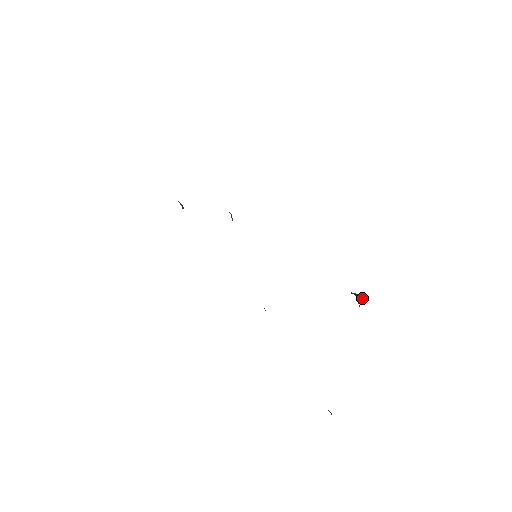
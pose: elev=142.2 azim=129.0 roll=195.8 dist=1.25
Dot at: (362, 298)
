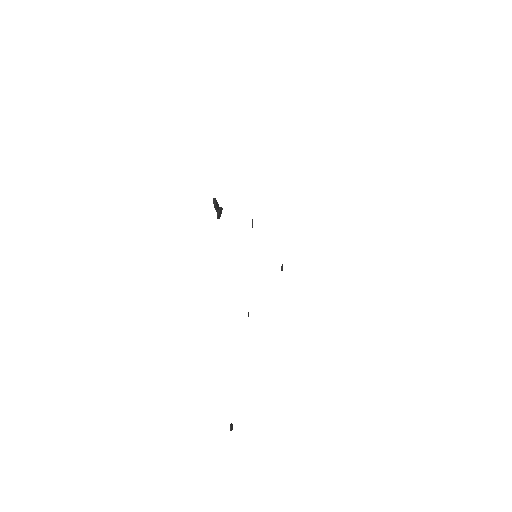
Dot at: (214, 200)
